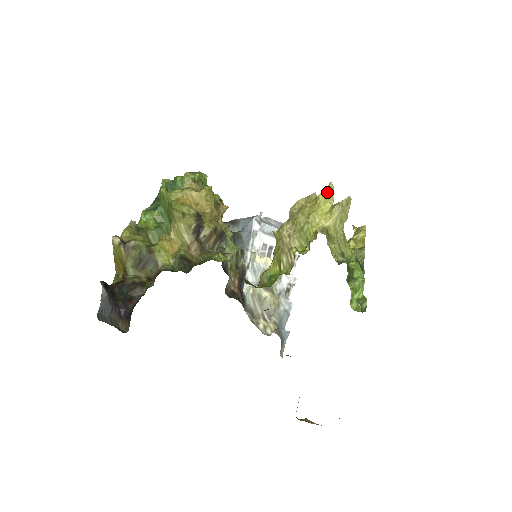
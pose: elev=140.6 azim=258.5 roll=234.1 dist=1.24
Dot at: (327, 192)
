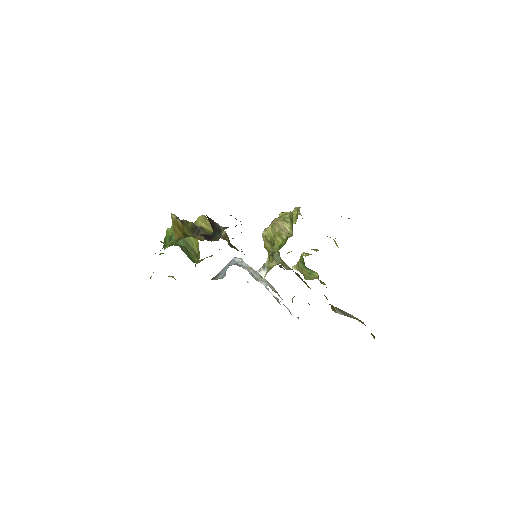
Dot at: (283, 212)
